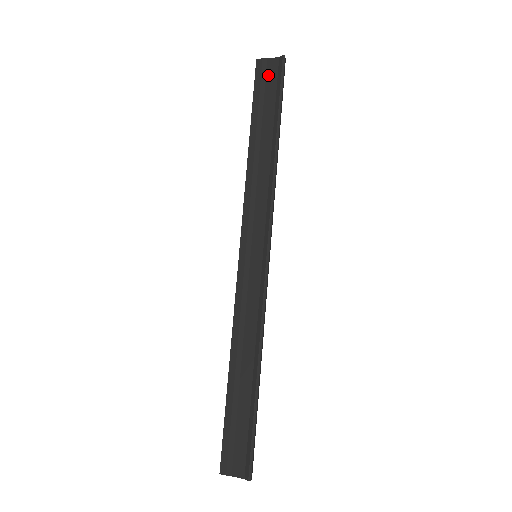
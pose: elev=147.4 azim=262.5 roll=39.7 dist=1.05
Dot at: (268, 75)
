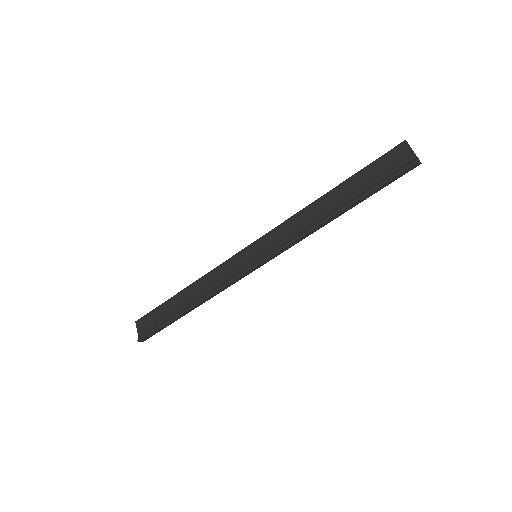
Dot at: (396, 160)
